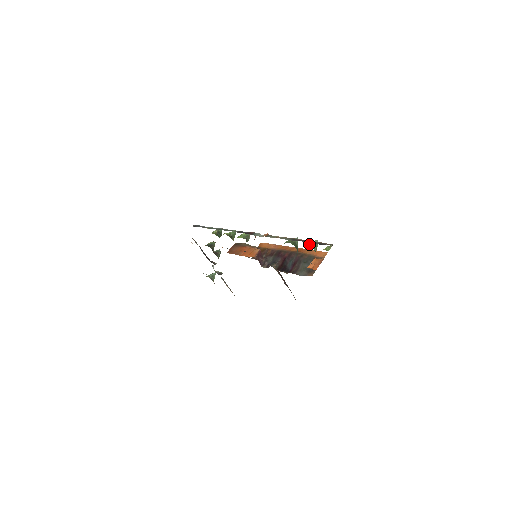
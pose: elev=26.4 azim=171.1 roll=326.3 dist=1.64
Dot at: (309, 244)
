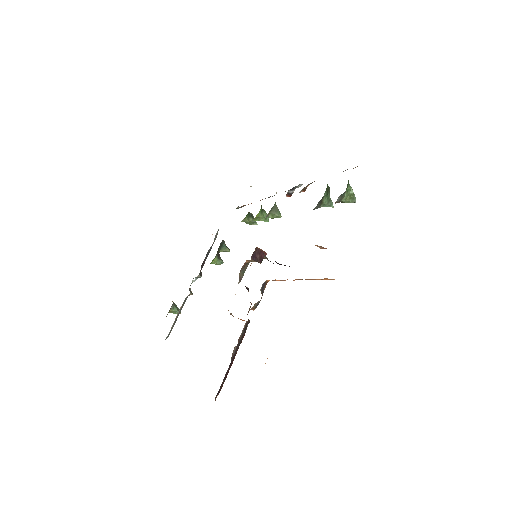
Dot at: occluded
